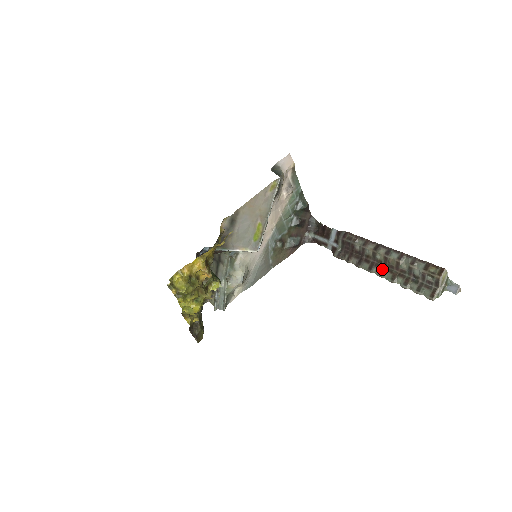
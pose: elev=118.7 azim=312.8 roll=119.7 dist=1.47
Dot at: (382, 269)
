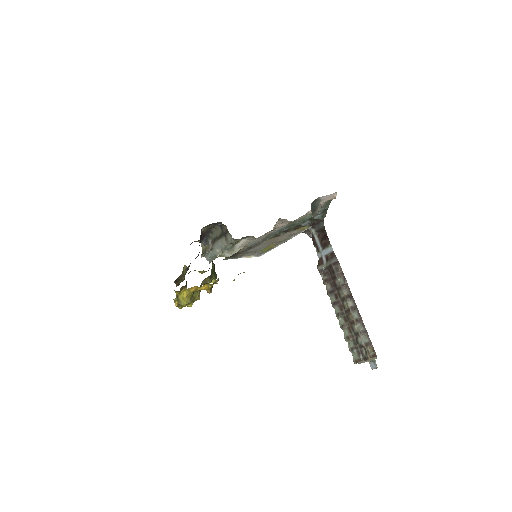
Dot at: (341, 313)
